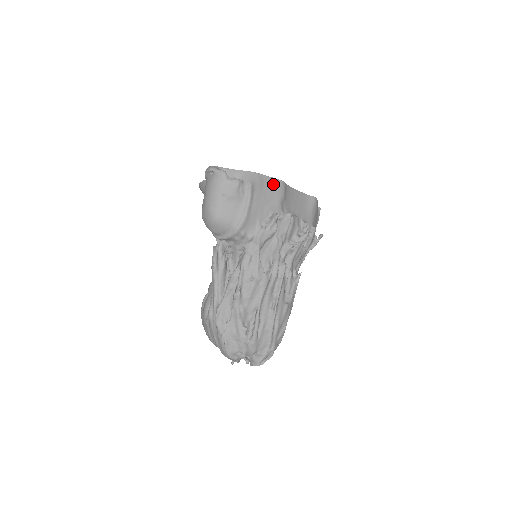
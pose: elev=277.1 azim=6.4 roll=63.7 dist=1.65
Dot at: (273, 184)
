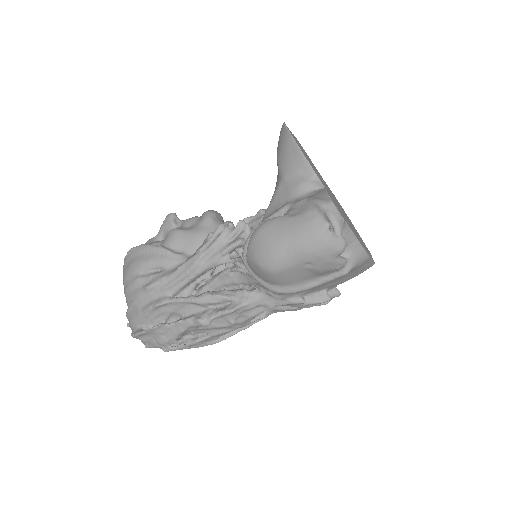
Dot at: (365, 267)
